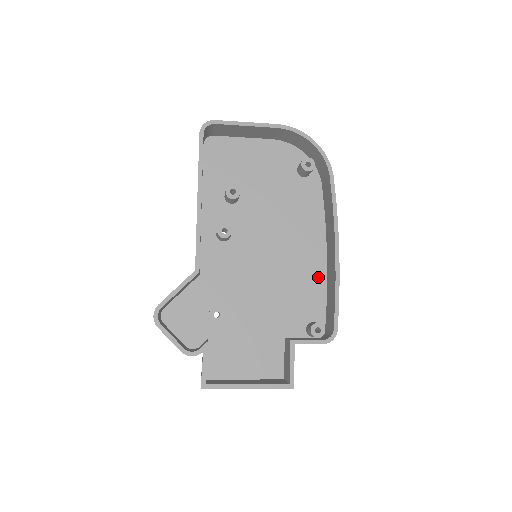
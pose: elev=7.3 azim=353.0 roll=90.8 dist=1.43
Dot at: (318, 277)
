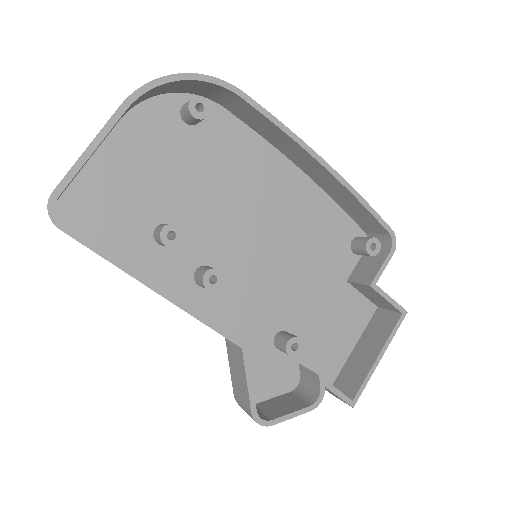
Dot at: (317, 200)
